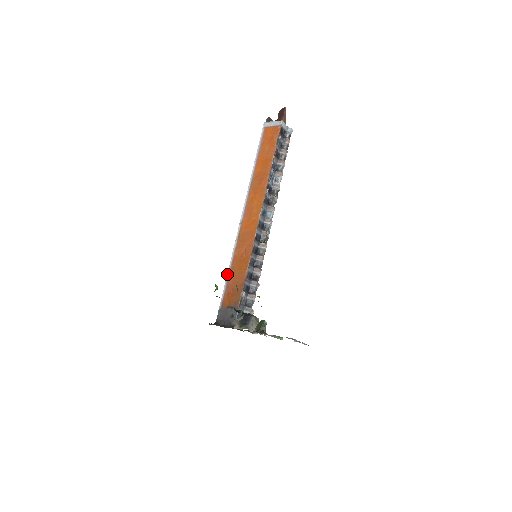
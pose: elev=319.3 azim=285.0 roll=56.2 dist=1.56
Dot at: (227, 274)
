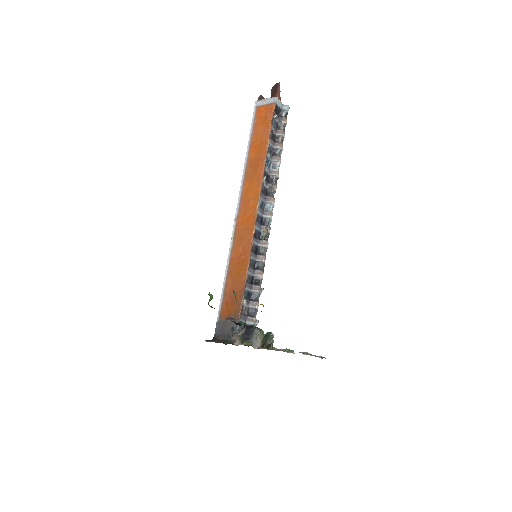
Dot at: (224, 280)
